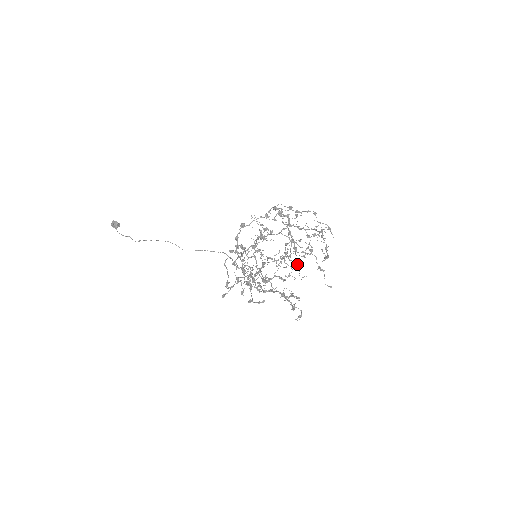
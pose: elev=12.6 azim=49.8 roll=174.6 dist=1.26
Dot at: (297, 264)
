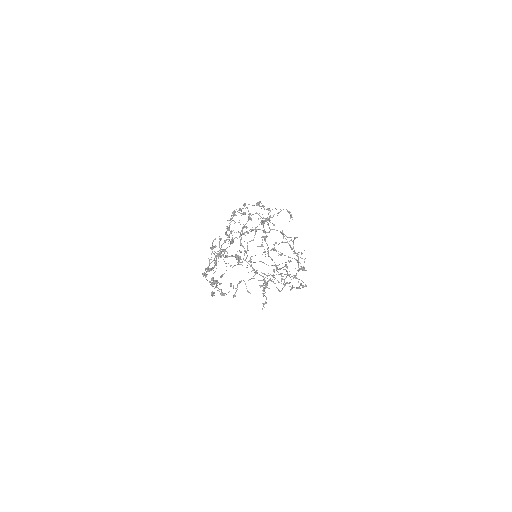
Dot at: (218, 254)
